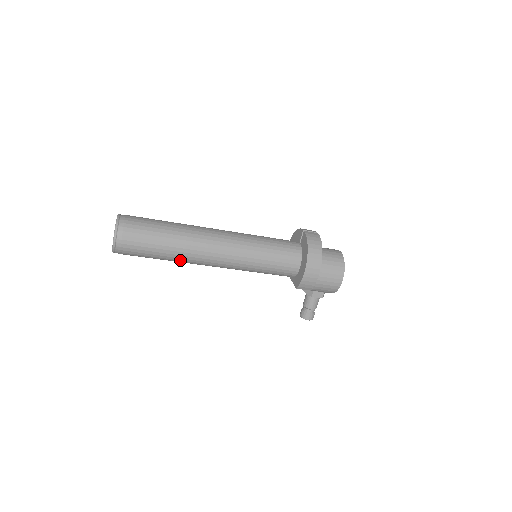
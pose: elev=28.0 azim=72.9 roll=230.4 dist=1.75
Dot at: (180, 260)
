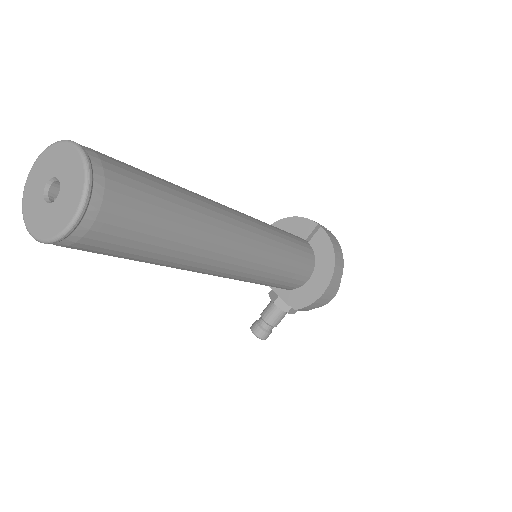
Dot at: (175, 266)
